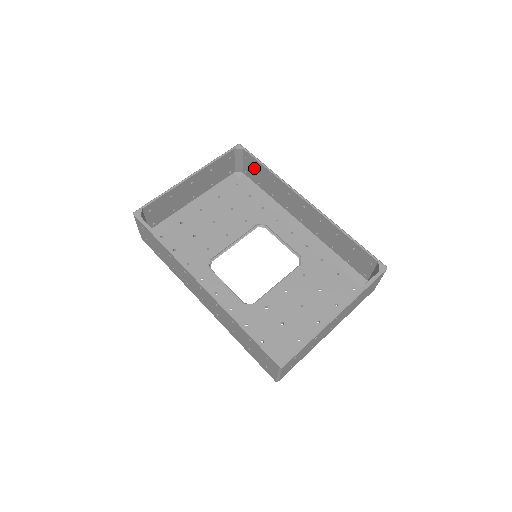
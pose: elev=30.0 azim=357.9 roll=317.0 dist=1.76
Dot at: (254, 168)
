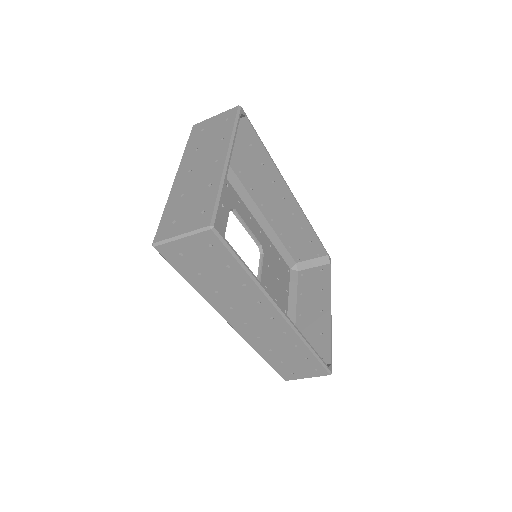
Dot at: (241, 139)
